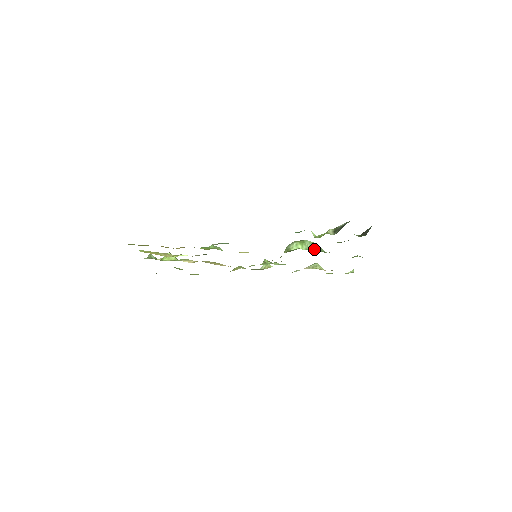
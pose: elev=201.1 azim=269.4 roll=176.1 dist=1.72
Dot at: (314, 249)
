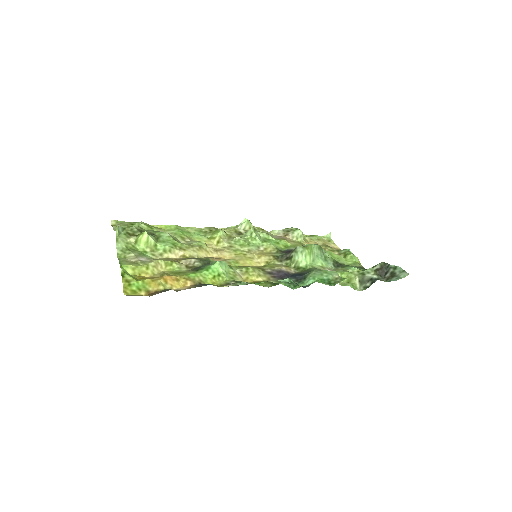
Dot at: (319, 257)
